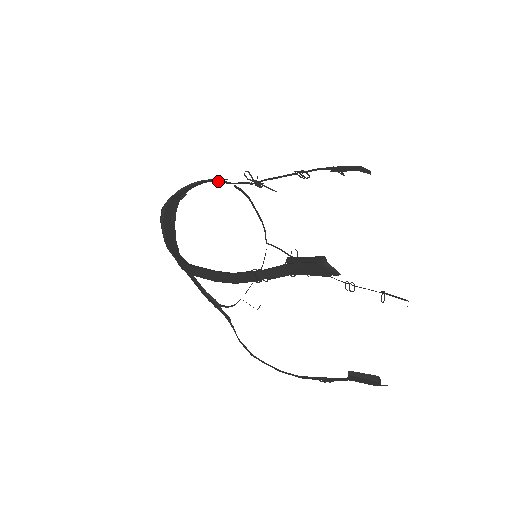
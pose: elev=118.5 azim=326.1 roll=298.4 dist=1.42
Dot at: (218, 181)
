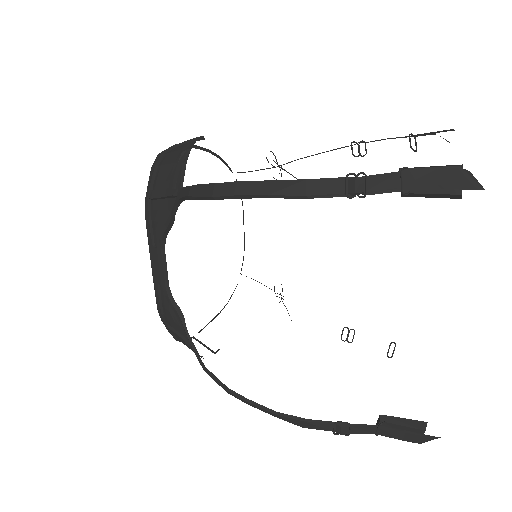
Dot at: (224, 163)
